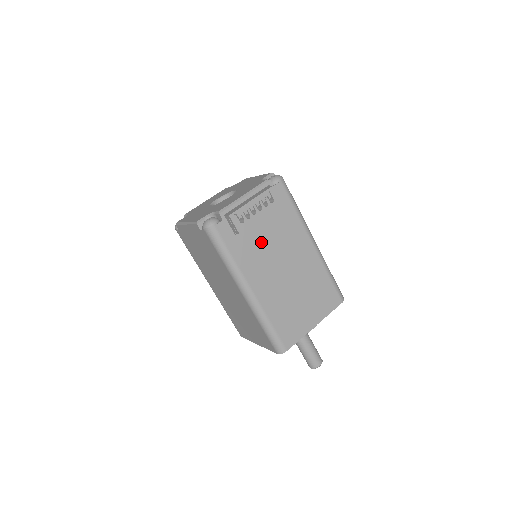
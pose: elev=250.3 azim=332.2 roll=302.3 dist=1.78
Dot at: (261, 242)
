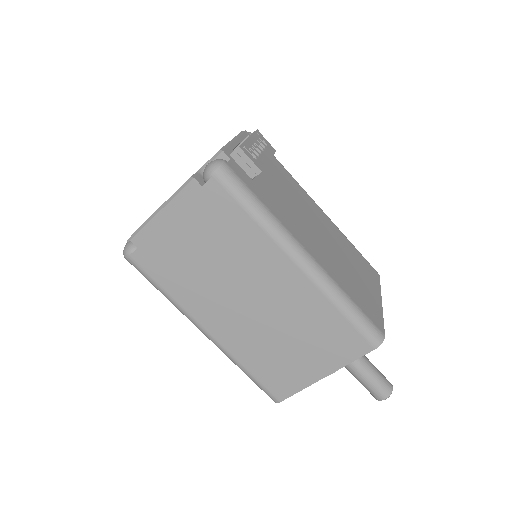
Dot at: (280, 195)
